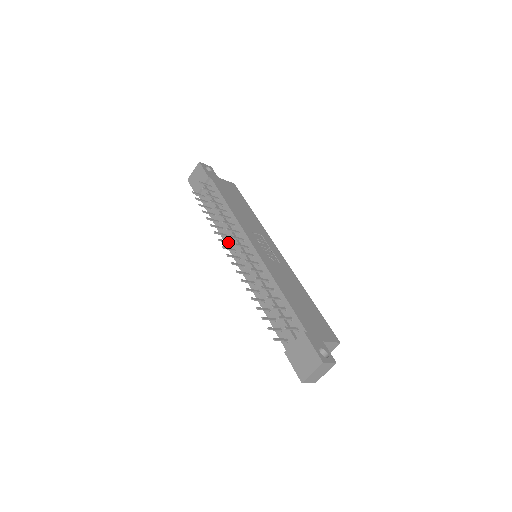
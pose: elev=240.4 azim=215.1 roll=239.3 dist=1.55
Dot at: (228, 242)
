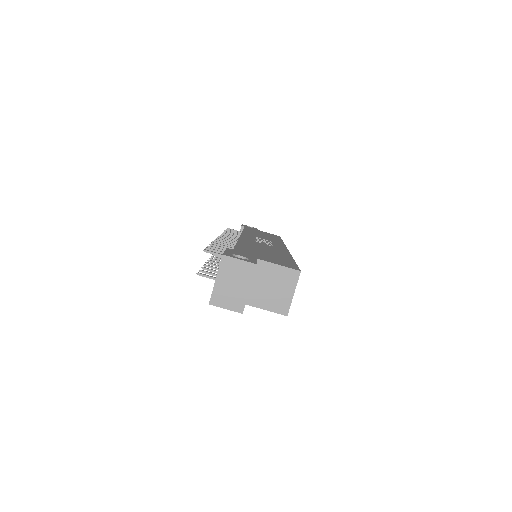
Dot at: occluded
